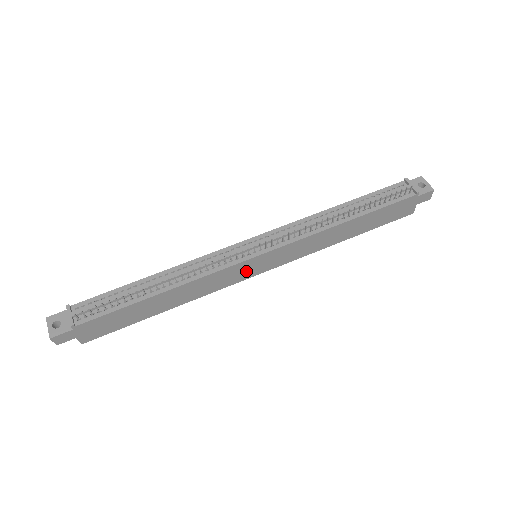
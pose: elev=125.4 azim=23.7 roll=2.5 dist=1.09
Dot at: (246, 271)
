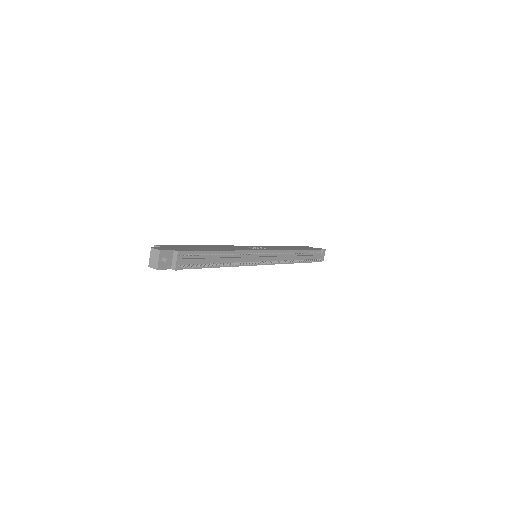
Dot at: occluded
